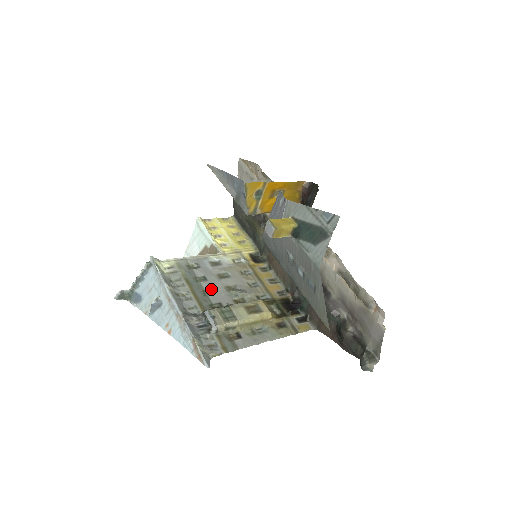
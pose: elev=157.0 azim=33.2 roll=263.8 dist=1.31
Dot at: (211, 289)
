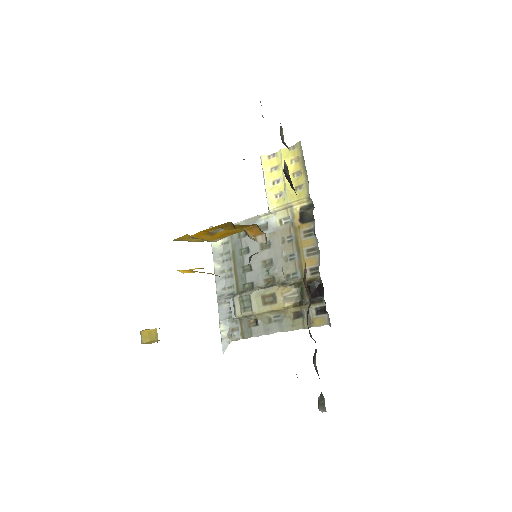
Dot at: (250, 264)
